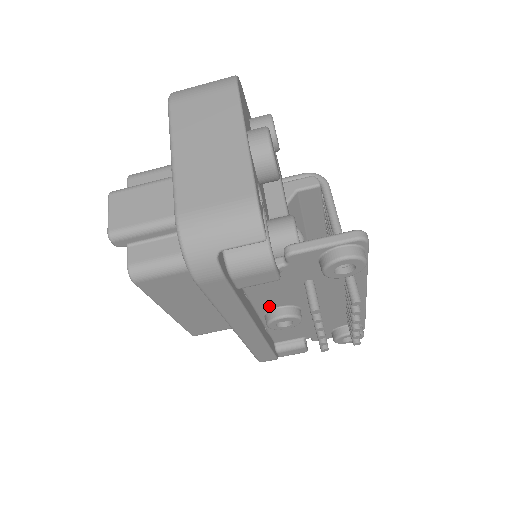
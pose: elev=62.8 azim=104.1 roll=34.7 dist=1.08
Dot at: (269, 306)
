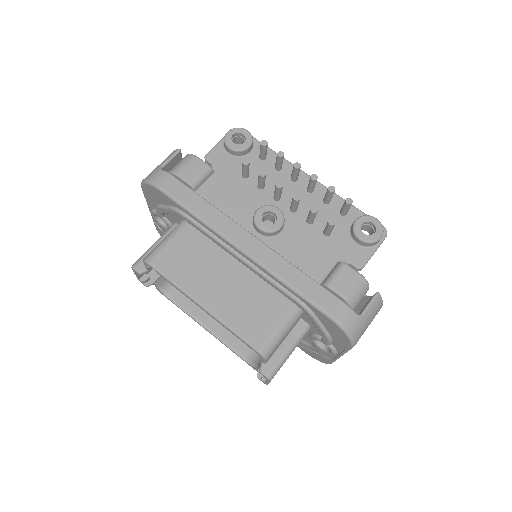
Dot at: (247, 216)
